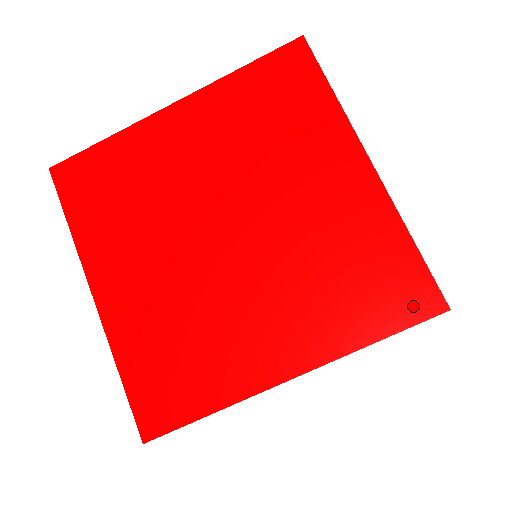
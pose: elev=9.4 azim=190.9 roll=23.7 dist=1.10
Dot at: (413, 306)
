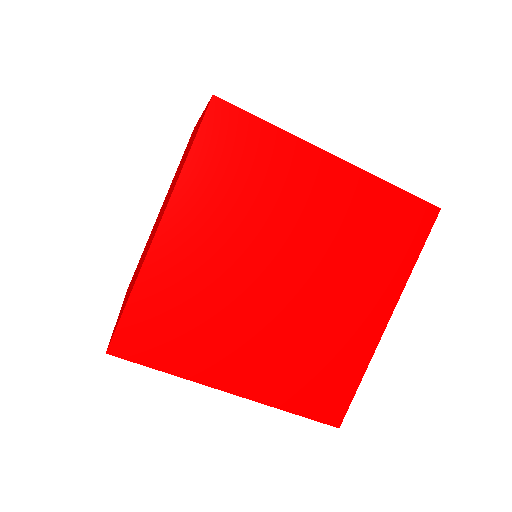
Dot at: (422, 224)
